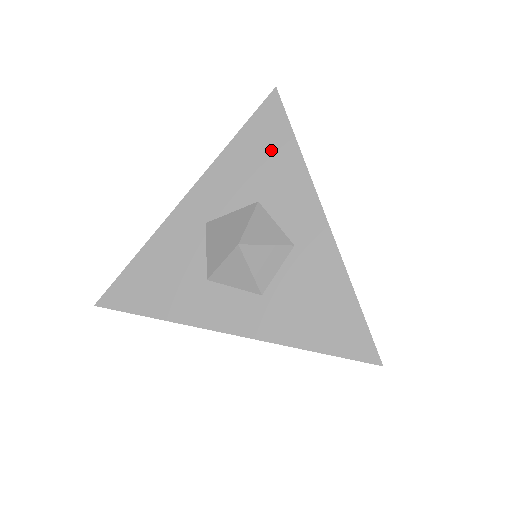
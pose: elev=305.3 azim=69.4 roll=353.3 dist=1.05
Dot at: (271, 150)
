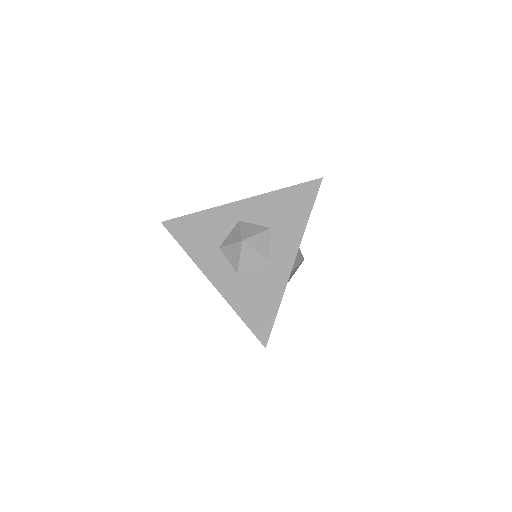
Dot at: (296, 207)
